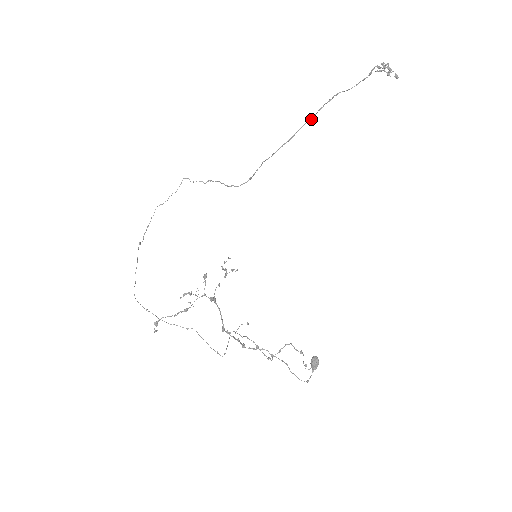
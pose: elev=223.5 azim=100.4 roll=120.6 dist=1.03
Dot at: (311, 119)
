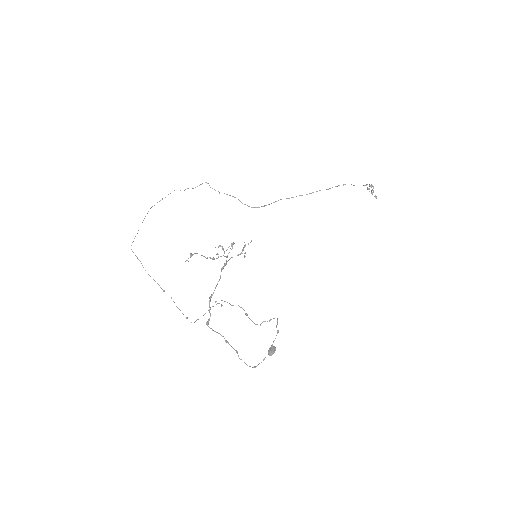
Dot at: (327, 189)
